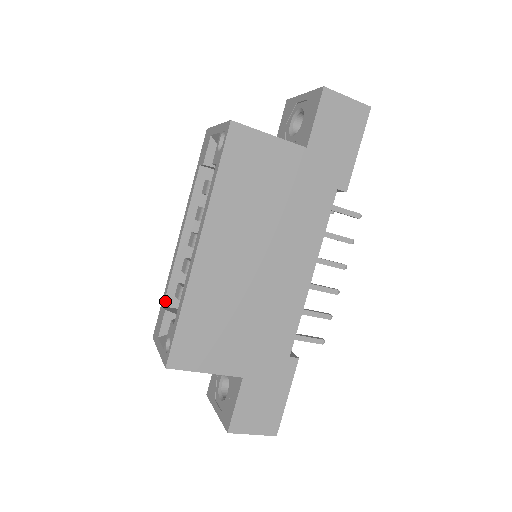
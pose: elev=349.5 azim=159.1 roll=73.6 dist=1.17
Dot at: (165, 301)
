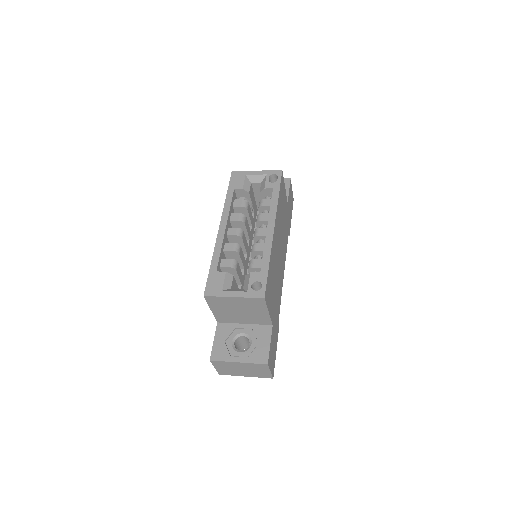
Dot at: (217, 268)
